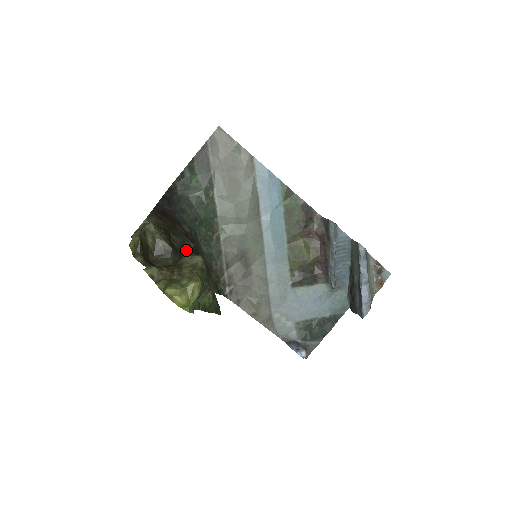
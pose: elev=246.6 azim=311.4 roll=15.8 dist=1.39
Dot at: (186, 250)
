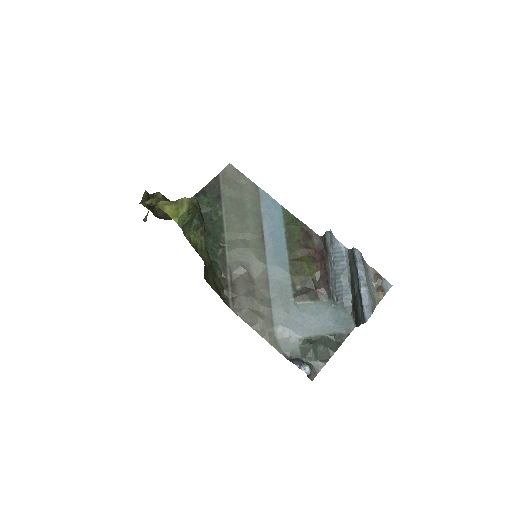
Dot at: occluded
